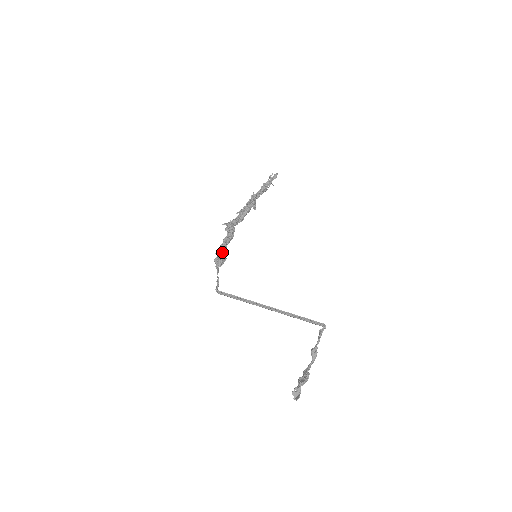
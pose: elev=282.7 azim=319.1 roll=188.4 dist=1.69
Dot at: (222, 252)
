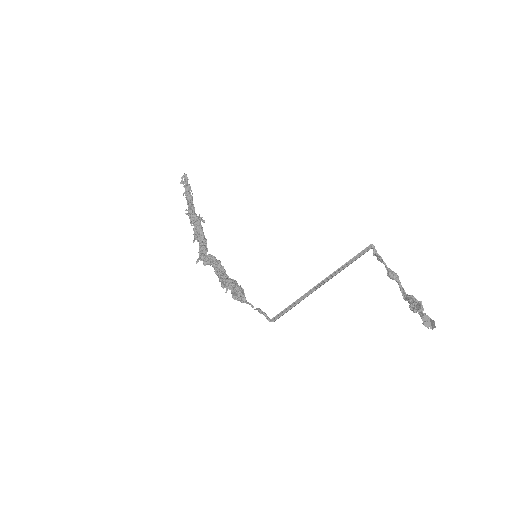
Dot at: (231, 285)
